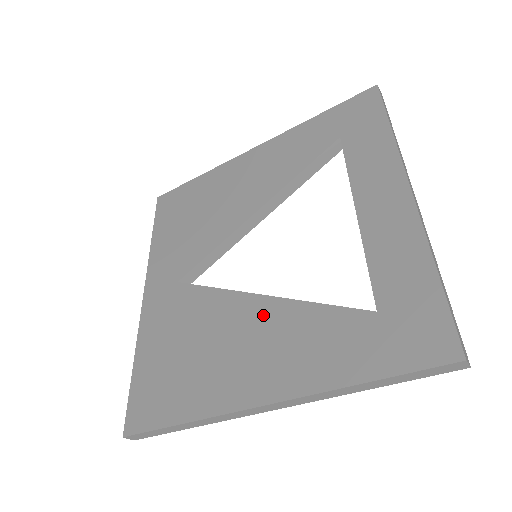
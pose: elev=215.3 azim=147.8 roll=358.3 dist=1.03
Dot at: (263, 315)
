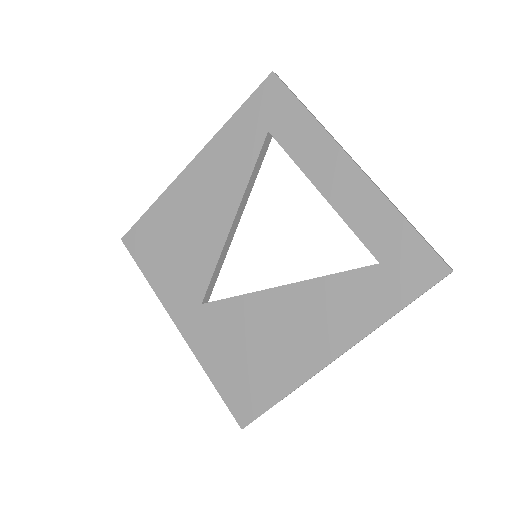
Dot at: (296, 300)
